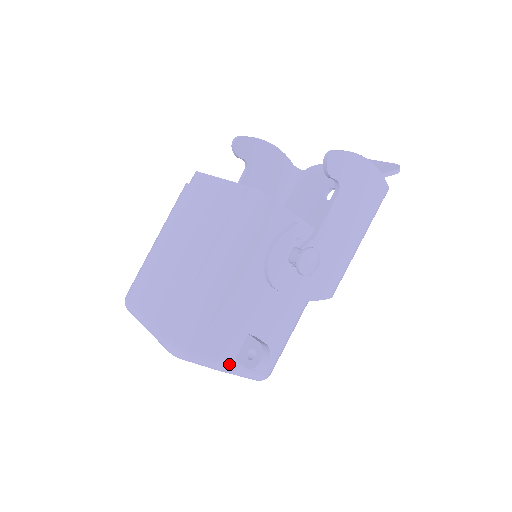
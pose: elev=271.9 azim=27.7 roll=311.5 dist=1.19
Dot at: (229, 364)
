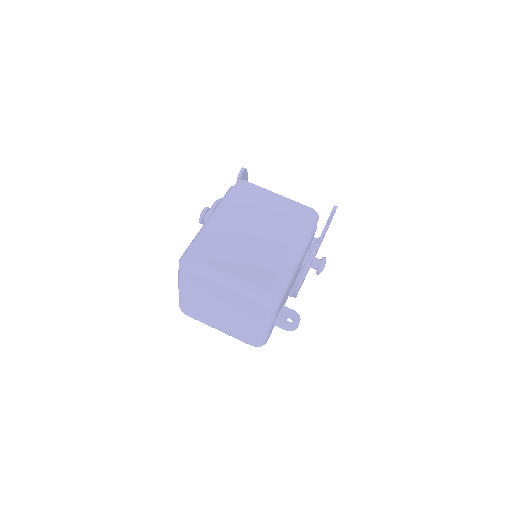
Dot at: (273, 324)
